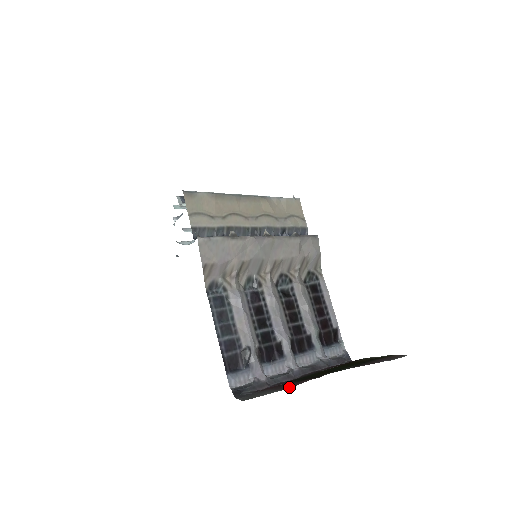
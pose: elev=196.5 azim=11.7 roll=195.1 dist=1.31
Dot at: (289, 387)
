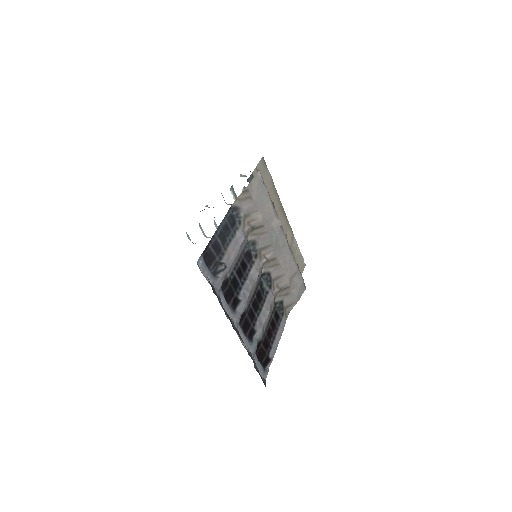
Dot at: occluded
